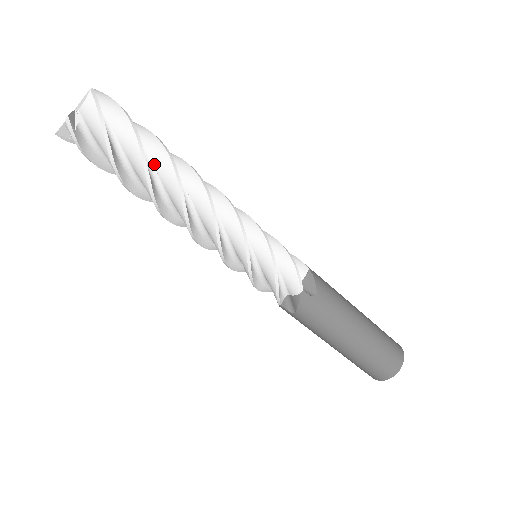
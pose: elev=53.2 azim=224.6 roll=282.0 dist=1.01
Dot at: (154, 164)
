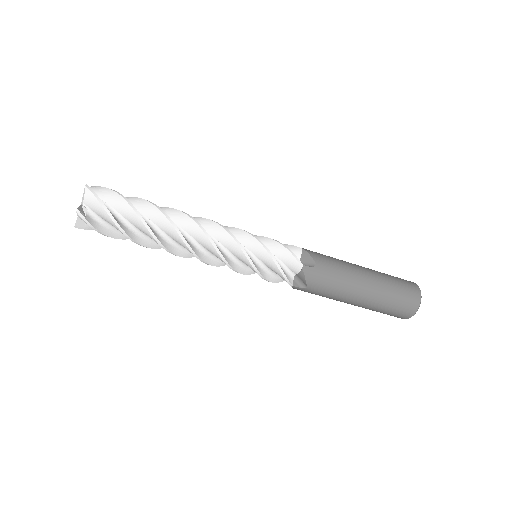
Dot at: (144, 233)
